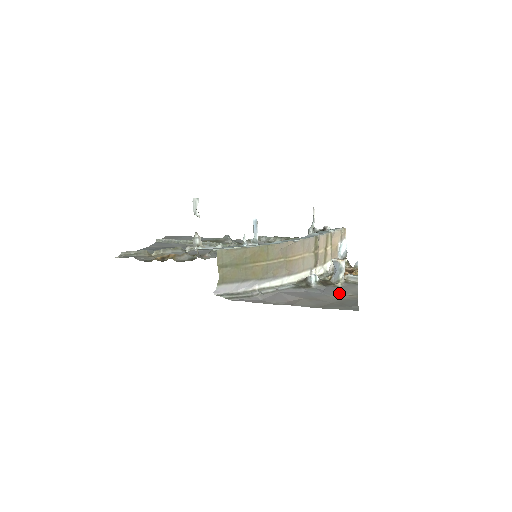
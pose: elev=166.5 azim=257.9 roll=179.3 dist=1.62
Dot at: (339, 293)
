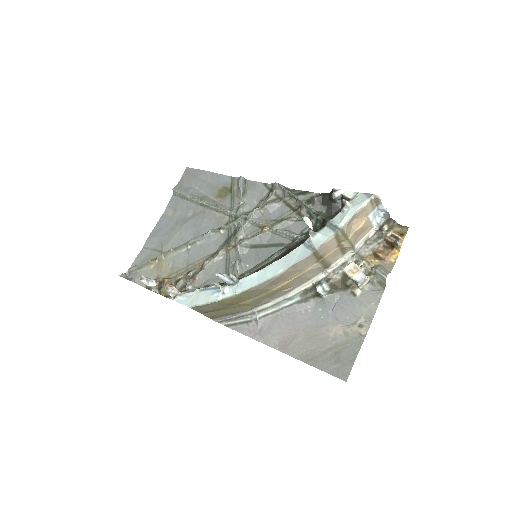
Dot at: (349, 317)
